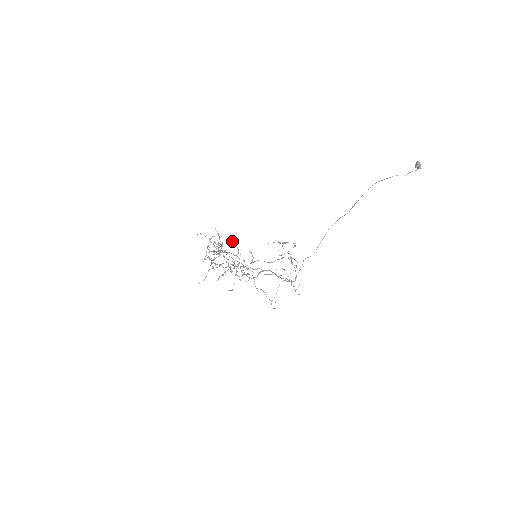
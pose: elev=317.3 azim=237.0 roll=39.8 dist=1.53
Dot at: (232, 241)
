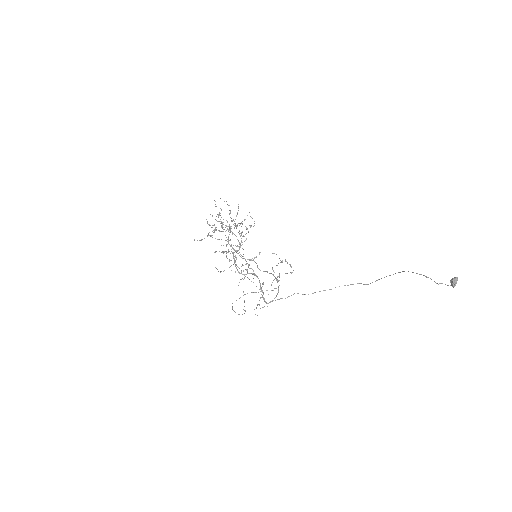
Dot at: (246, 227)
